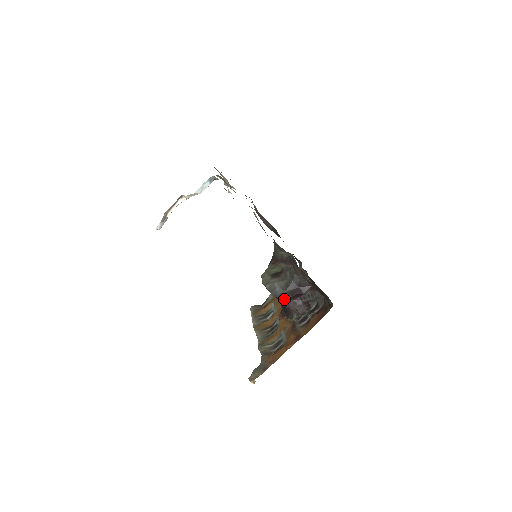
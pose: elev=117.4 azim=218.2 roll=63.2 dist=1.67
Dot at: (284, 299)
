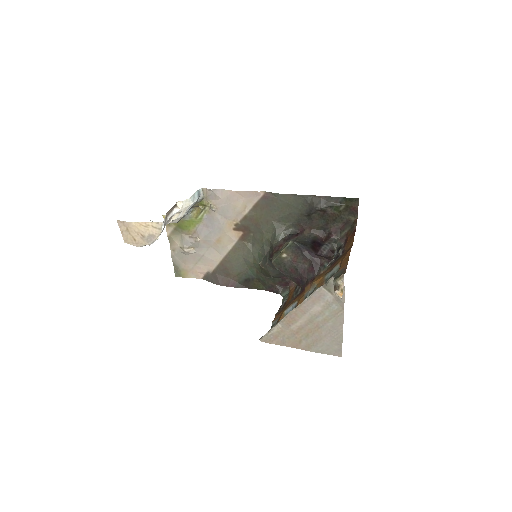
Dot at: (310, 251)
